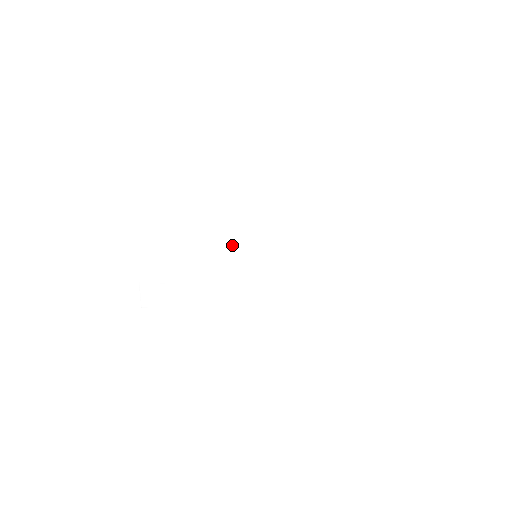
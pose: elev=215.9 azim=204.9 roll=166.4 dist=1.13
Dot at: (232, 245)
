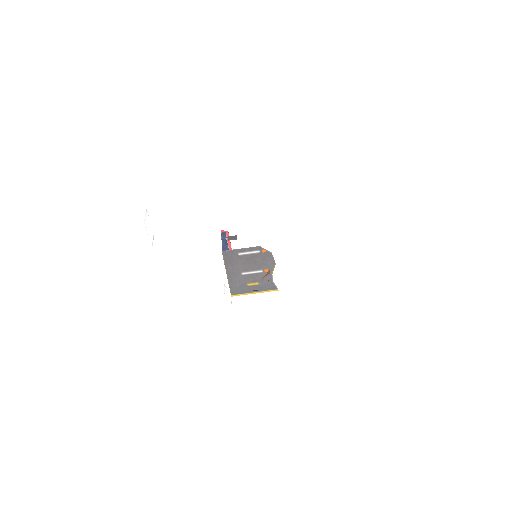
Dot at: occluded
